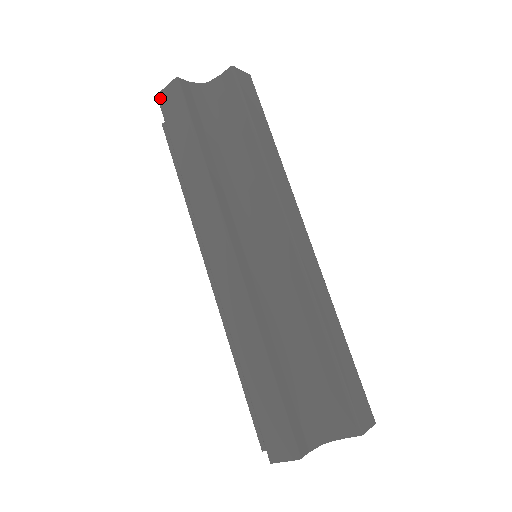
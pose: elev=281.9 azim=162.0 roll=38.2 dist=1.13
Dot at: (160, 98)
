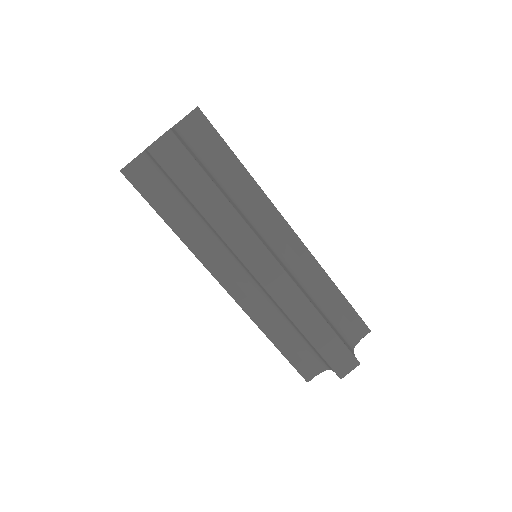
Dot at: occluded
